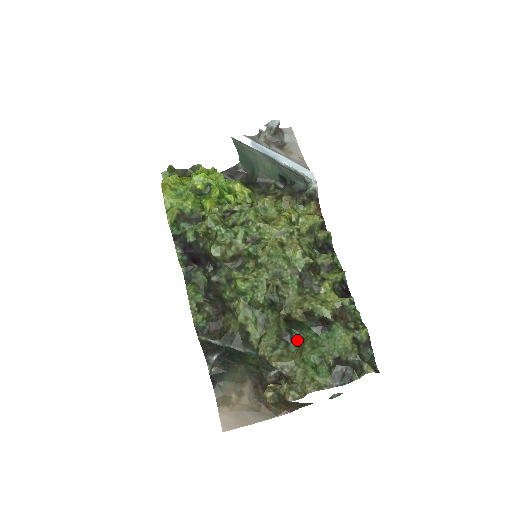
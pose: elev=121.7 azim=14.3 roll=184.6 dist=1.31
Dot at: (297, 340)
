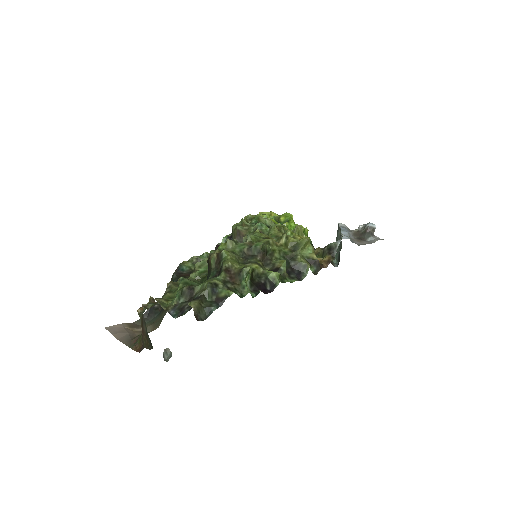
Dot at: occluded
